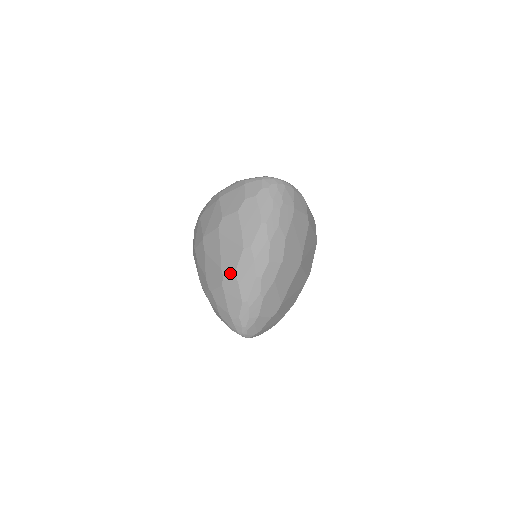
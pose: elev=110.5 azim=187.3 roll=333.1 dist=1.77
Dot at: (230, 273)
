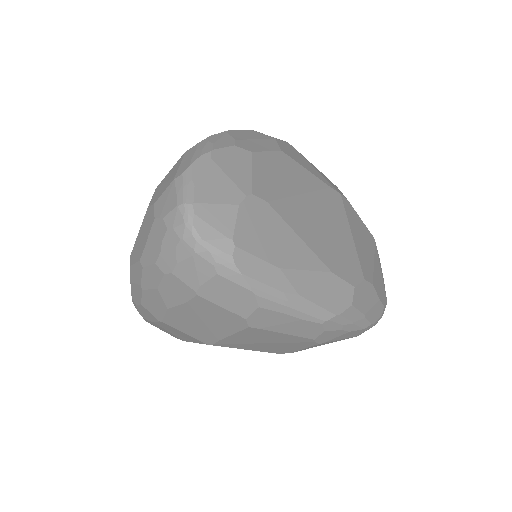
Dot at: occluded
